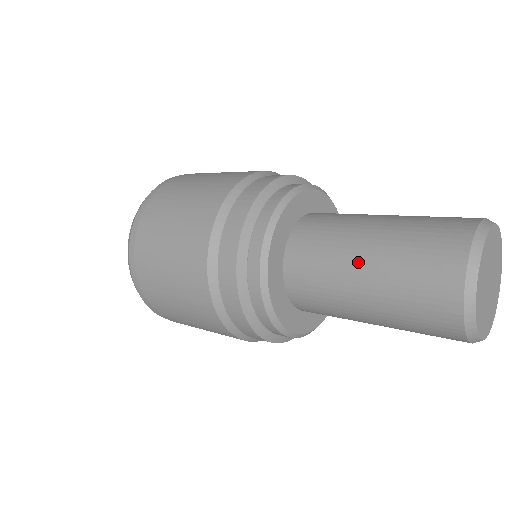
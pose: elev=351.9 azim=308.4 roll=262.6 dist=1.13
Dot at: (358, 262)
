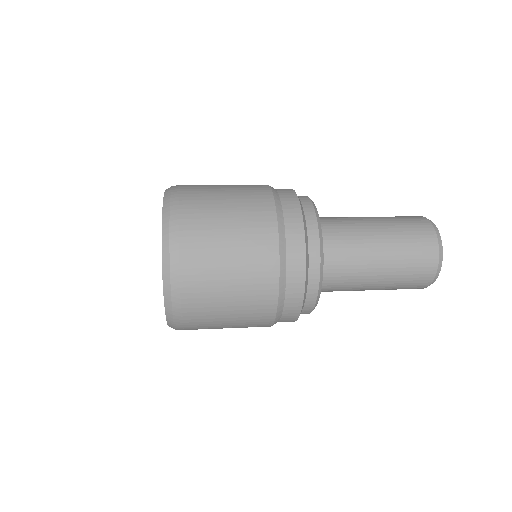
Dot at: (376, 247)
